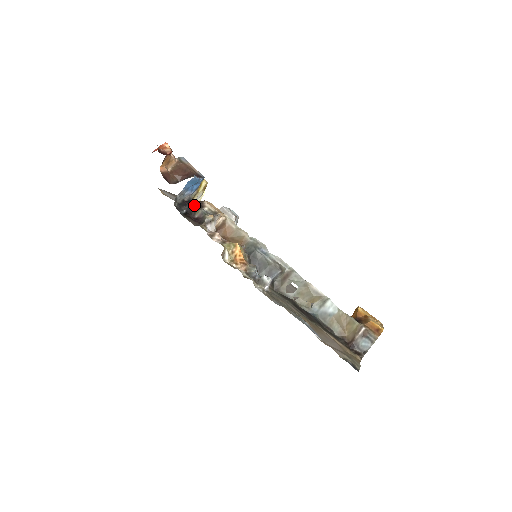
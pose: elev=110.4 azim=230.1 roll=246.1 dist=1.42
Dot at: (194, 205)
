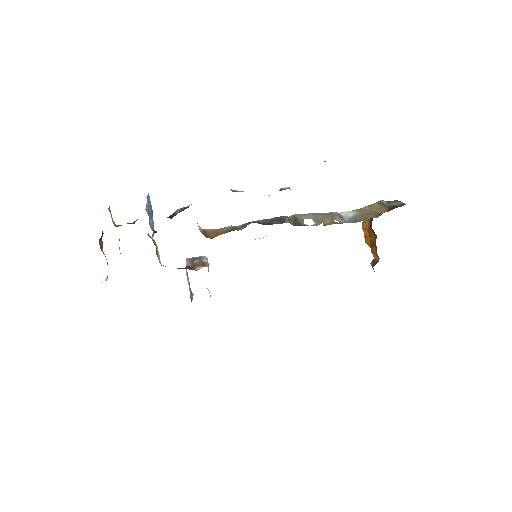
Dot at: occluded
